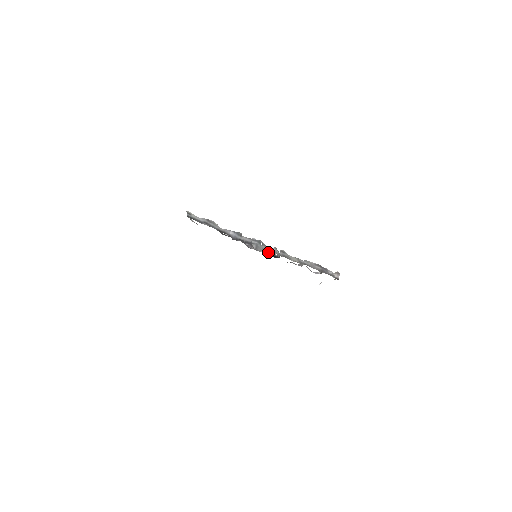
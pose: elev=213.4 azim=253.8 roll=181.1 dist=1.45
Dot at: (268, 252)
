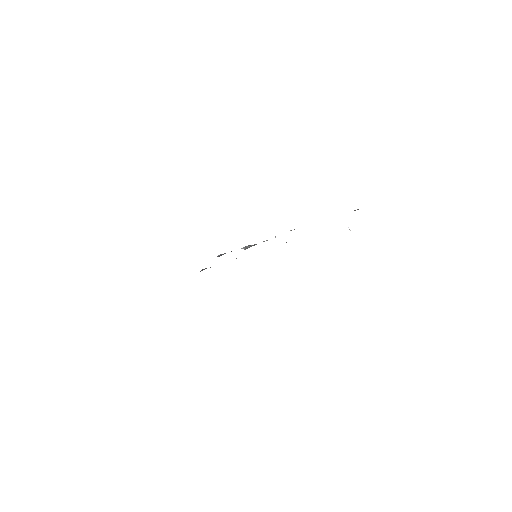
Dot at: occluded
